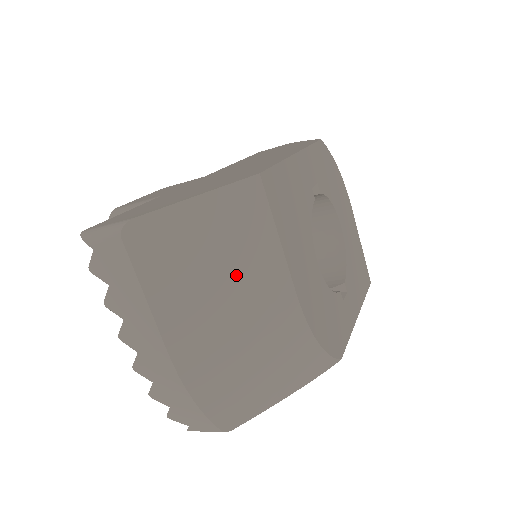
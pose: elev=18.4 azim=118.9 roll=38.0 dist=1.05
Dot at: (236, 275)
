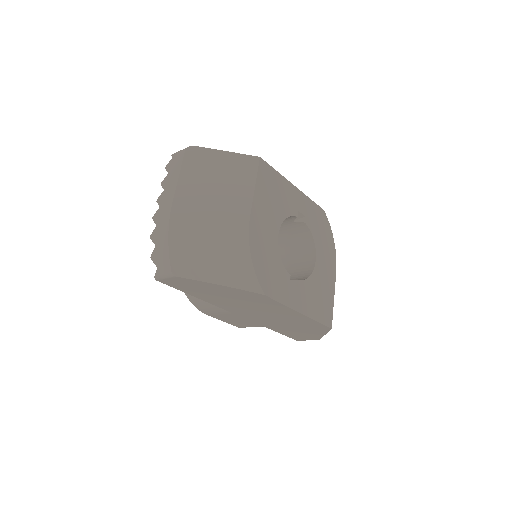
Dot at: (224, 190)
